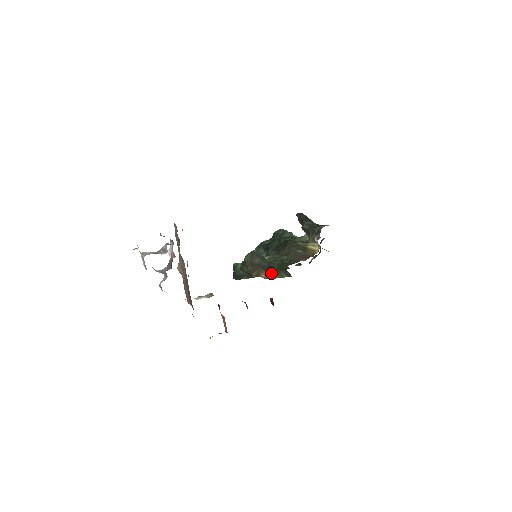
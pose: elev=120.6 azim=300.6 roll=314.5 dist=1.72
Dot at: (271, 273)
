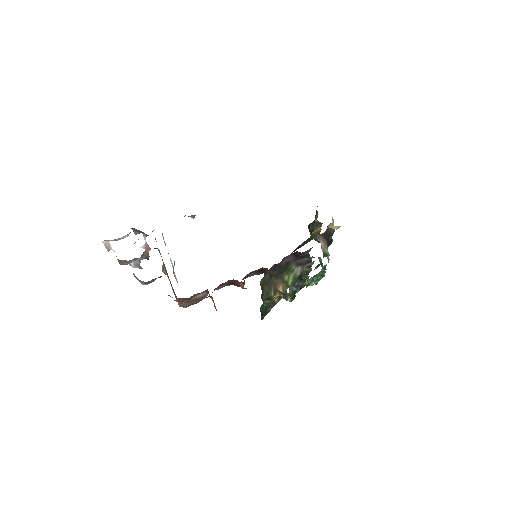
Dot at: (283, 276)
